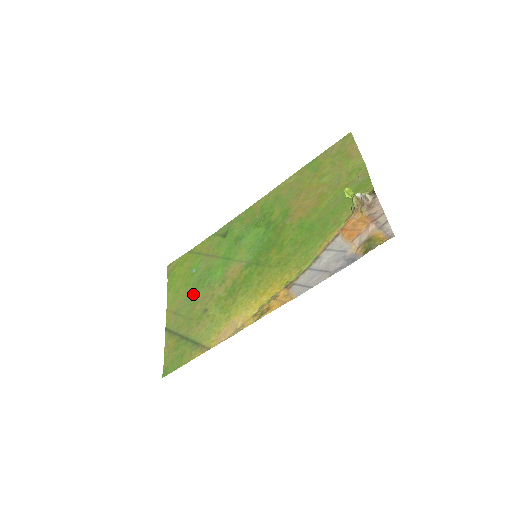
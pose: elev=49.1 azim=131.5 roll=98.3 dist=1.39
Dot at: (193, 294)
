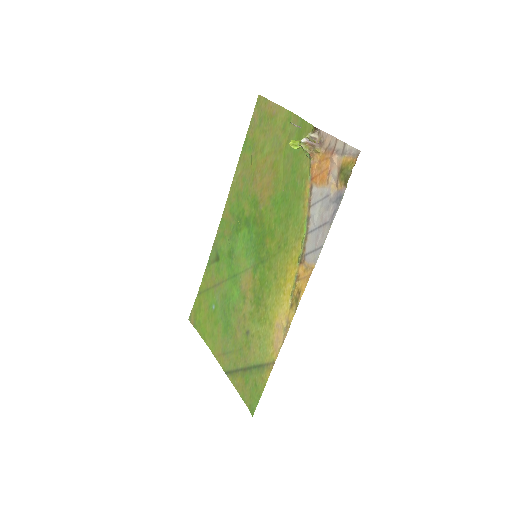
Dot at: (227, 327)
